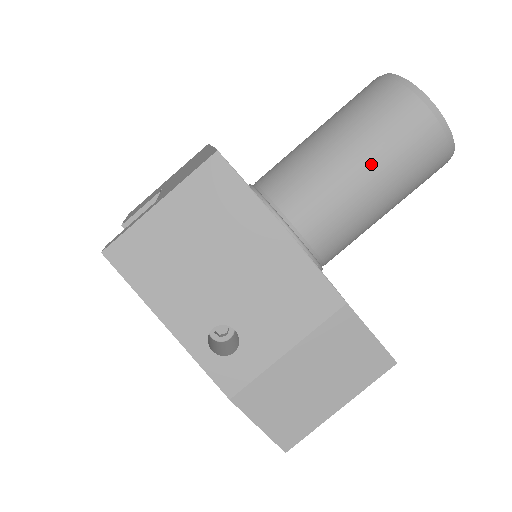
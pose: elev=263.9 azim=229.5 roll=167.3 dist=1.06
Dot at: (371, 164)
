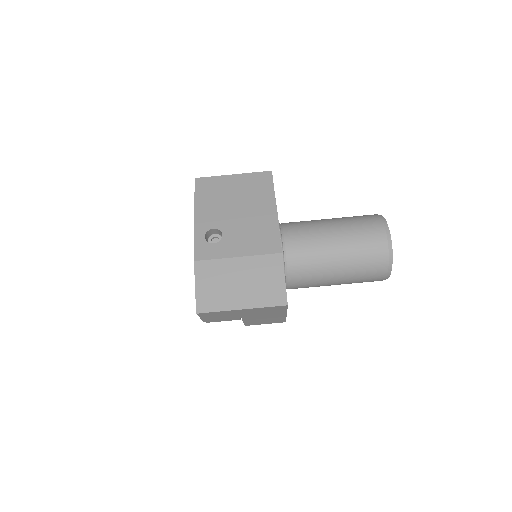
Dot at: (341, 234)
